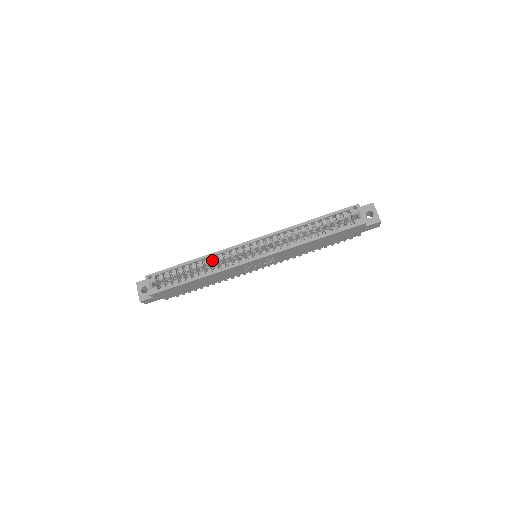
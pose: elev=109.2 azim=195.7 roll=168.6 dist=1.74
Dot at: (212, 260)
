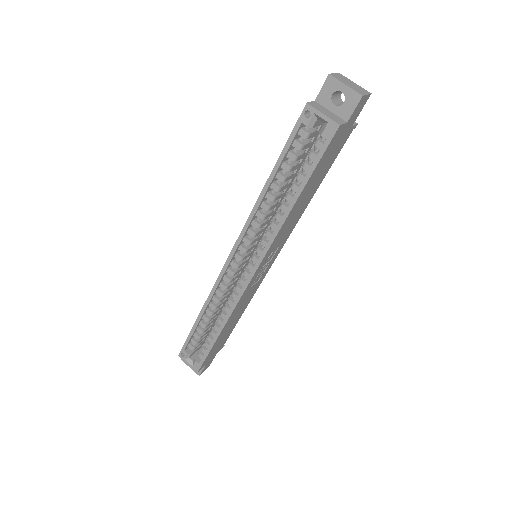
Dot at: (215, 303)
